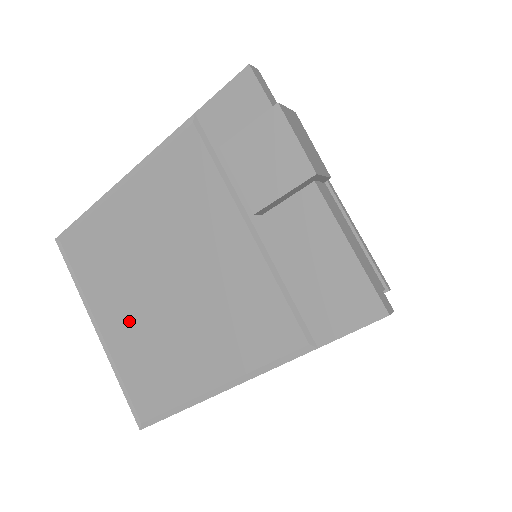
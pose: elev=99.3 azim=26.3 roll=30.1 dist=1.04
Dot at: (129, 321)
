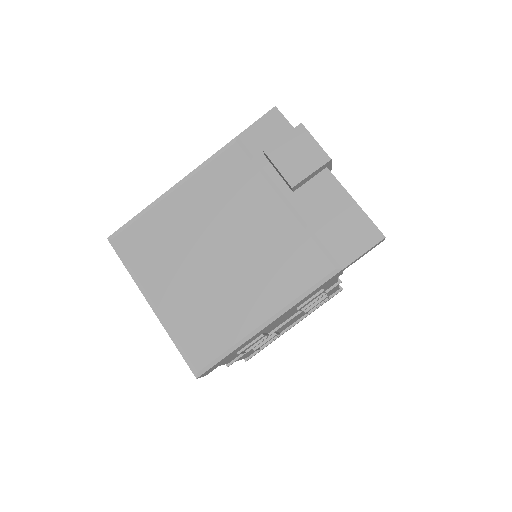
Dot at: (184, 289)
